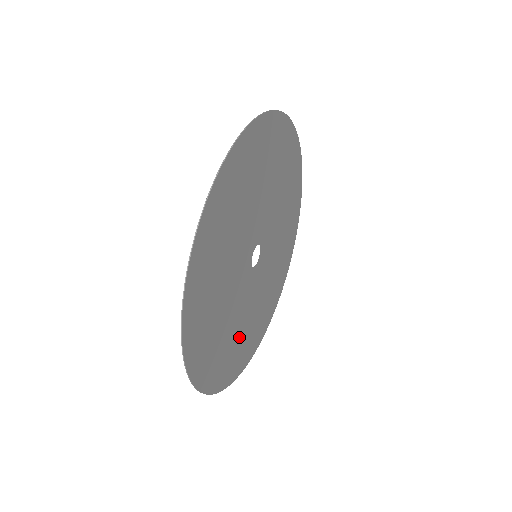
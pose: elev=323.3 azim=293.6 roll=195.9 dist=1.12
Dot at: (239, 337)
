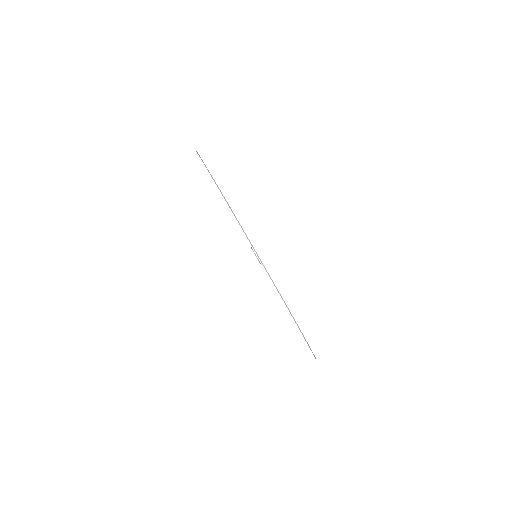
Dot at: occluded
